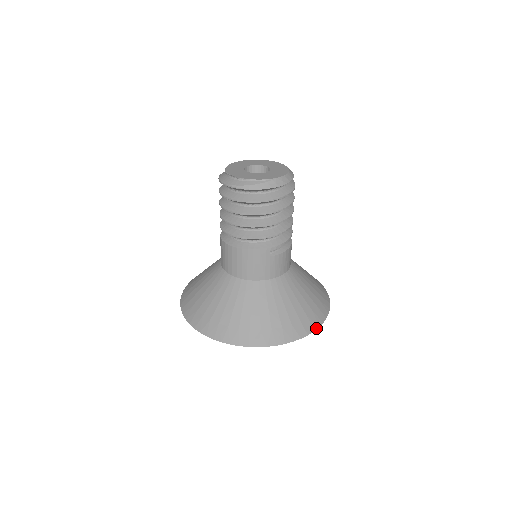
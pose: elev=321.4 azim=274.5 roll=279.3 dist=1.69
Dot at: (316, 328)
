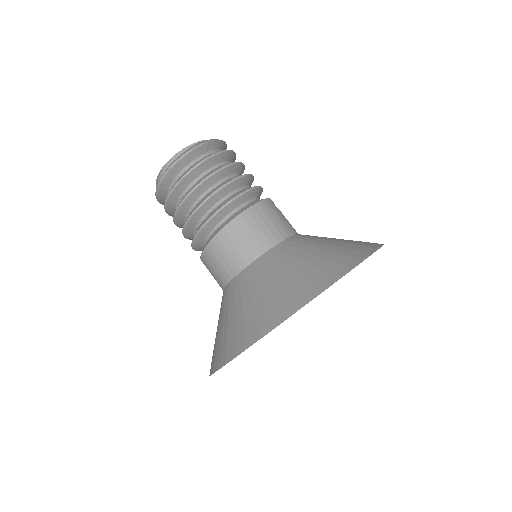
Dot at: occluded
